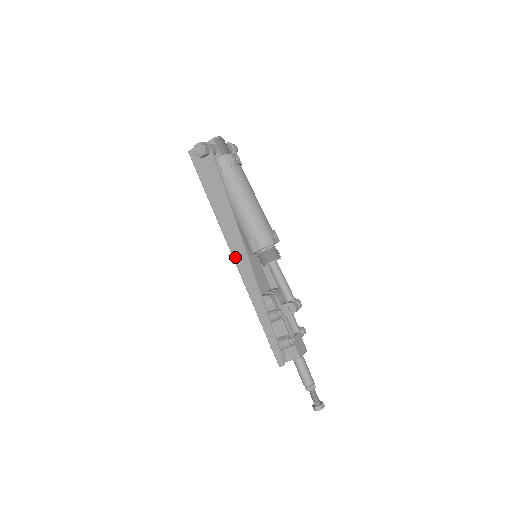
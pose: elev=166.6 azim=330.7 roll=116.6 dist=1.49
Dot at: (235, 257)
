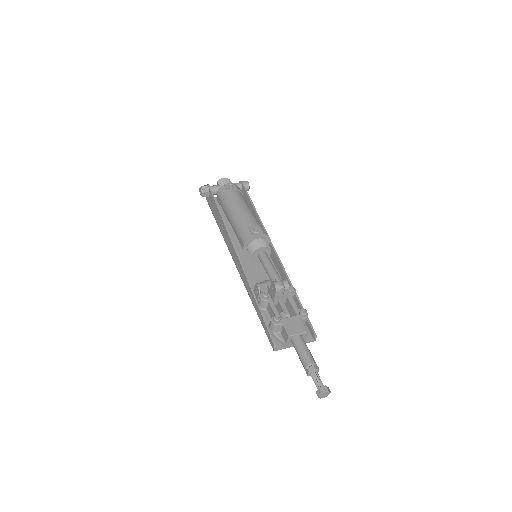
Dot at: (234, 261)
